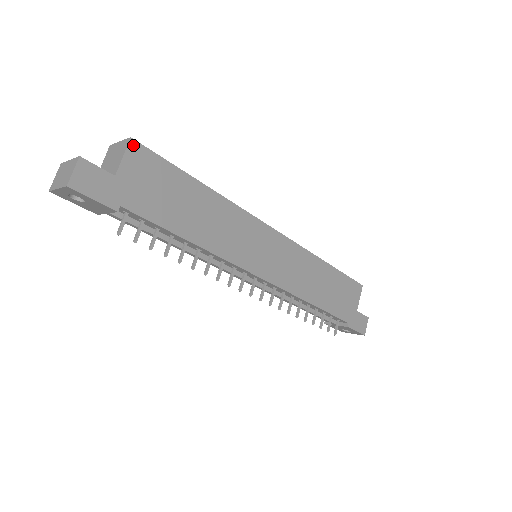
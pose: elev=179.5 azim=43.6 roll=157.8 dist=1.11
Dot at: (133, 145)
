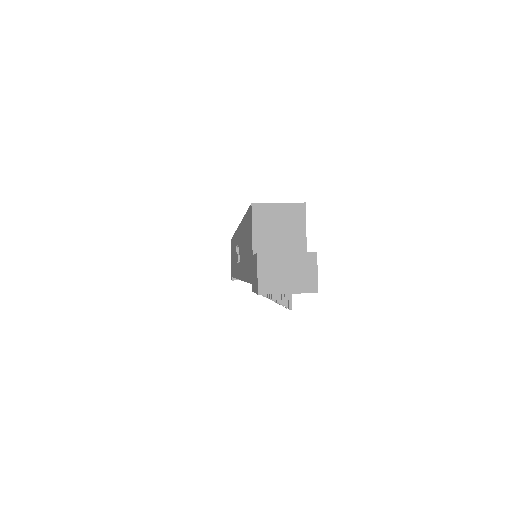
Dot at: (304, 210)
